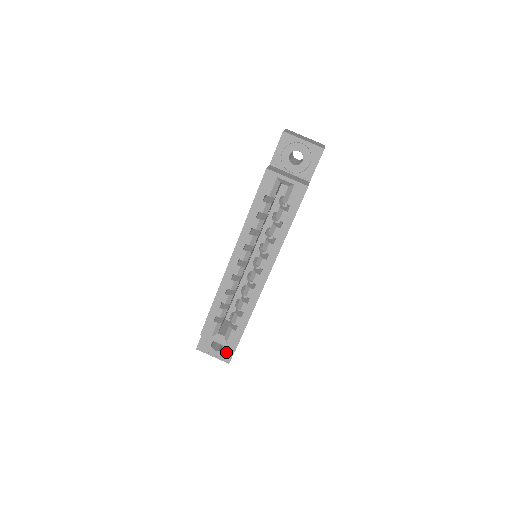
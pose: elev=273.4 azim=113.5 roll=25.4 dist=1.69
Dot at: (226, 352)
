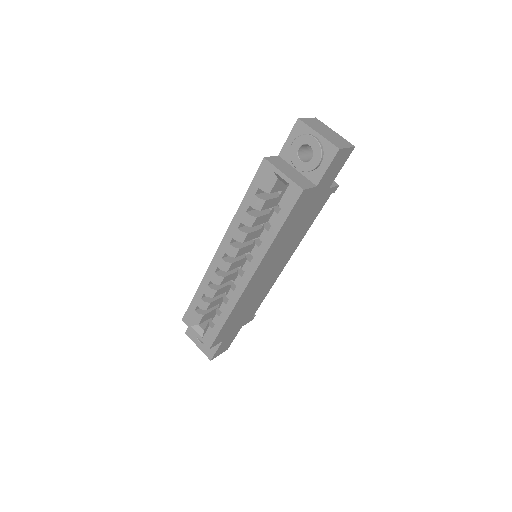
Dot at: occluded
